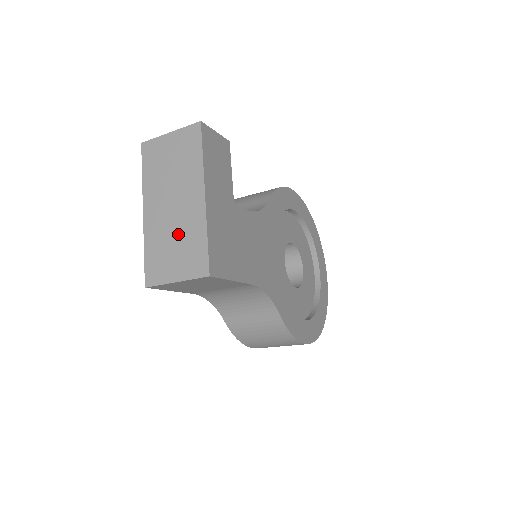
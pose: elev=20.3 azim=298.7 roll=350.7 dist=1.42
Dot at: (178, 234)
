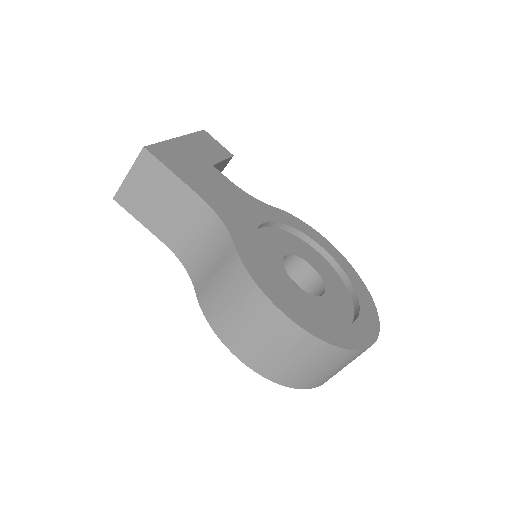
Dot at: occluded
